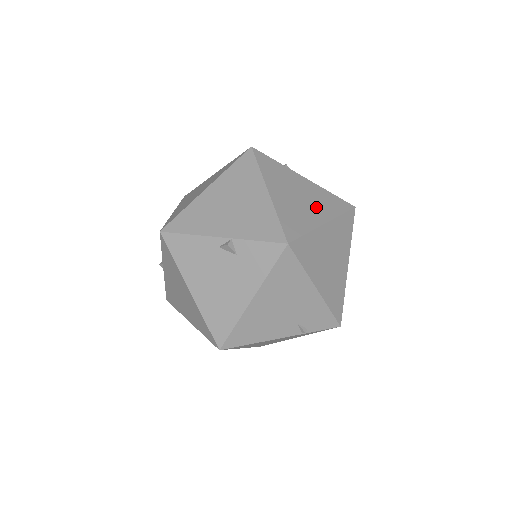
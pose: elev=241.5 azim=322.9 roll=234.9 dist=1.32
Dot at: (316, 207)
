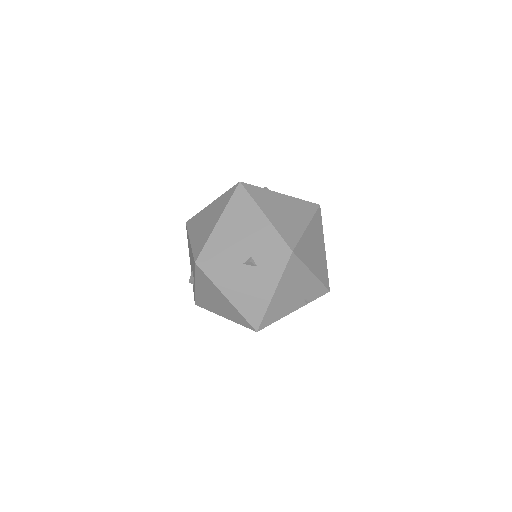
Dot at: (297, 215)
